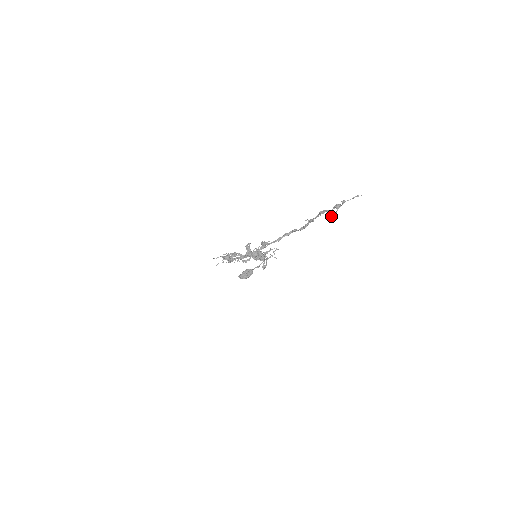
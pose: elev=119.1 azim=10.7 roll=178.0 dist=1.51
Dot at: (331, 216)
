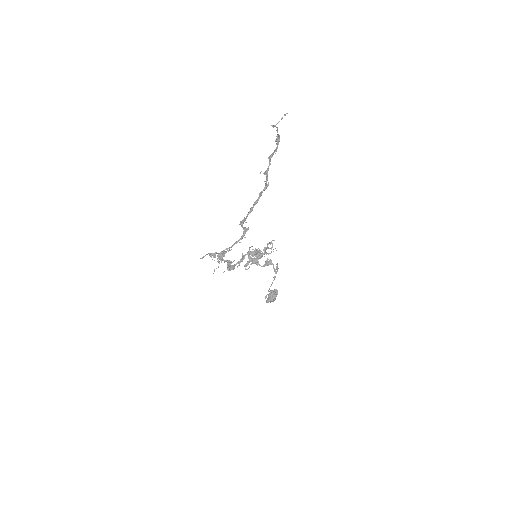
Dot at: occluded
